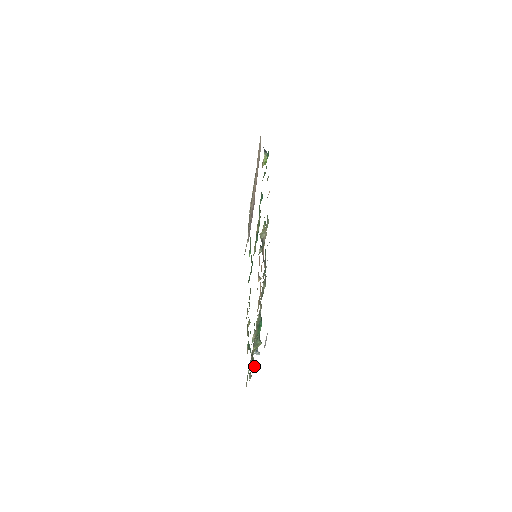
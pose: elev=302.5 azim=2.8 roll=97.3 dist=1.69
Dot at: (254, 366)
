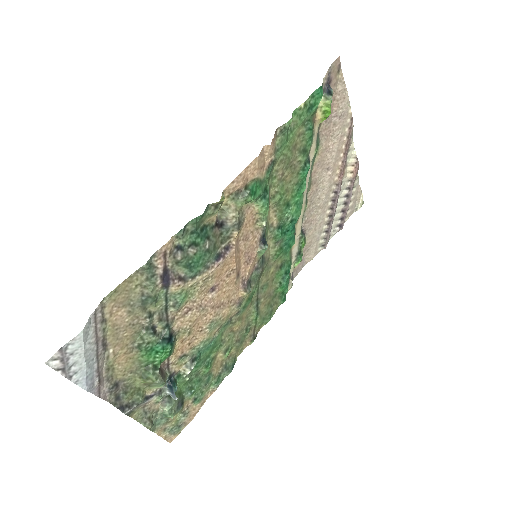
Dot at: (173, 414)
